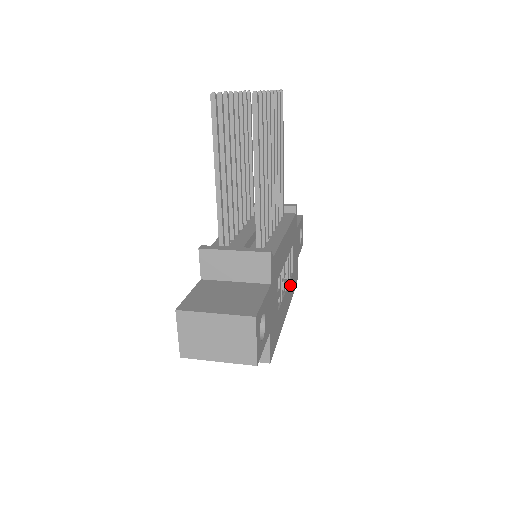
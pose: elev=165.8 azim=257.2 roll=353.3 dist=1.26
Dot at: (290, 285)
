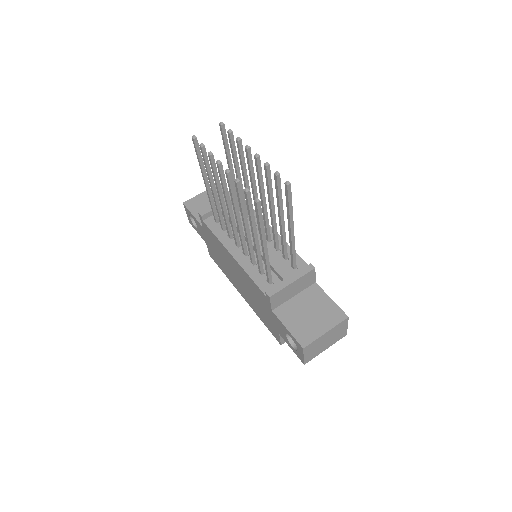
Dot at: occluded
